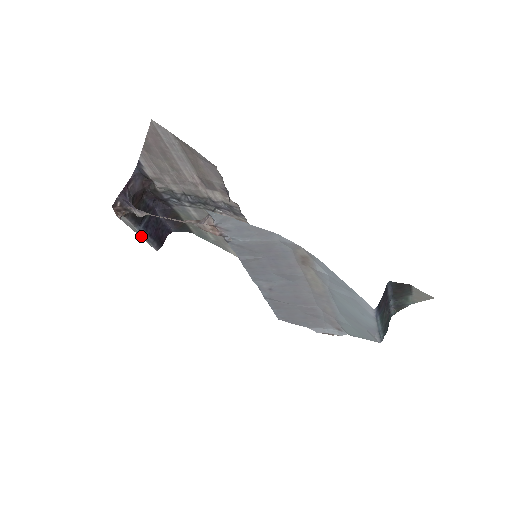
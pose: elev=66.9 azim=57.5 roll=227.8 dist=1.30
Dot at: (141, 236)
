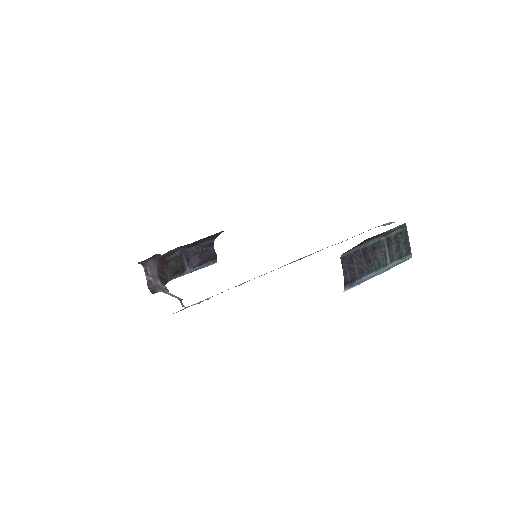
Dot at: occluded
